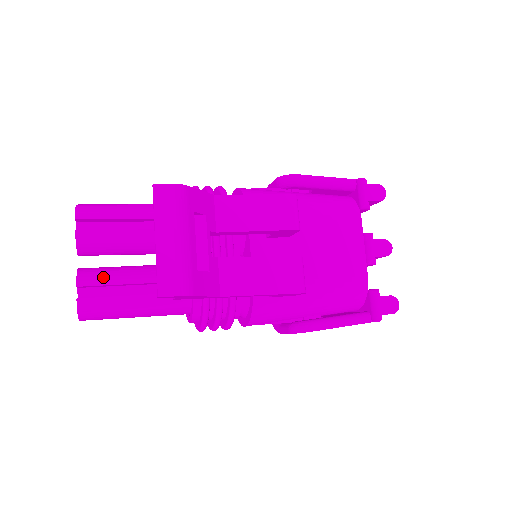
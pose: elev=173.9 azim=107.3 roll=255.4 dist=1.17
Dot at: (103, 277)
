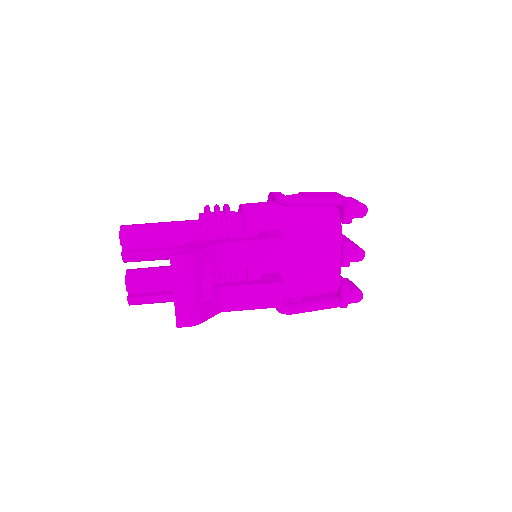
Dot at: (143, 283)
